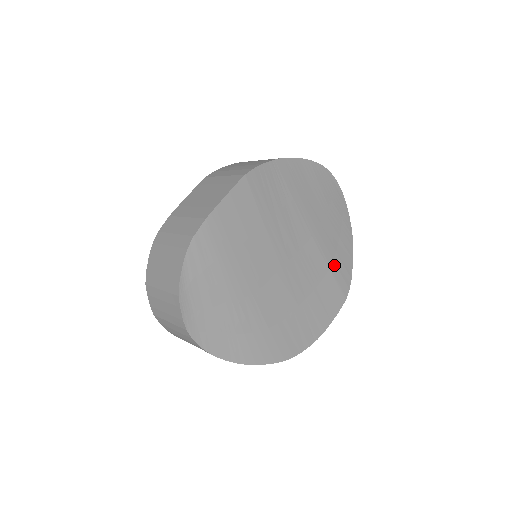
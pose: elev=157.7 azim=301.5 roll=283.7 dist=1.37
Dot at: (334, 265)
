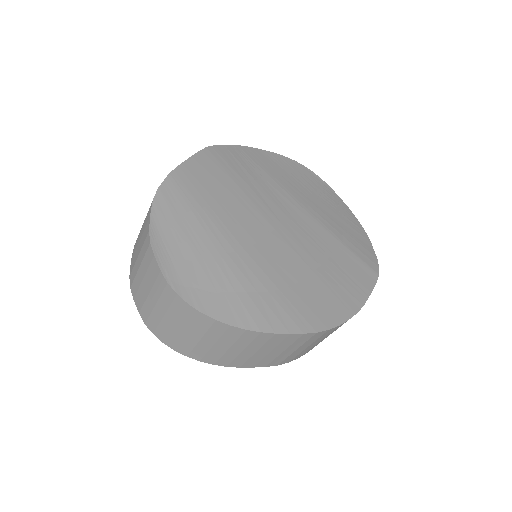
Dot at: (346, 240)
